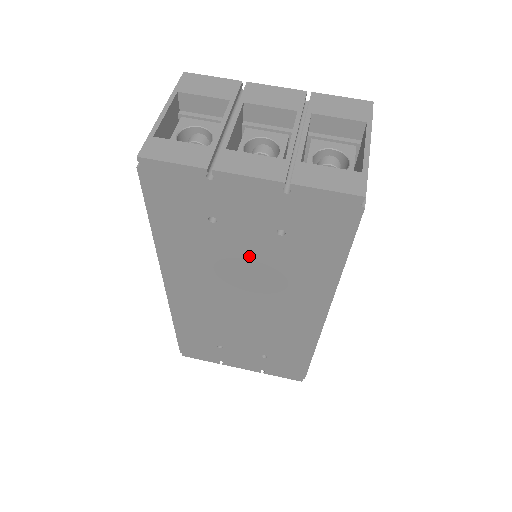
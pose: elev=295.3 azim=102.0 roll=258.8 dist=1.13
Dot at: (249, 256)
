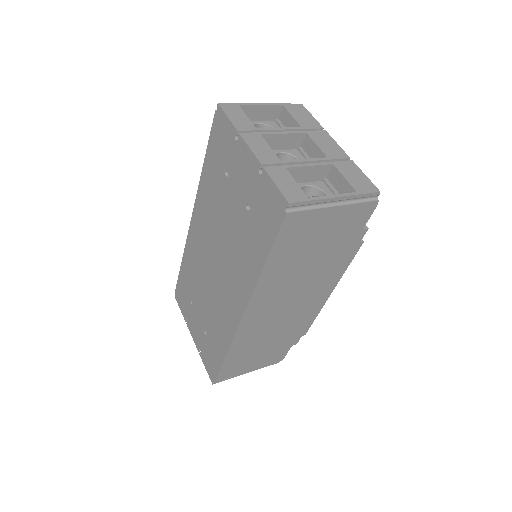
Dot at: (230, 219)
